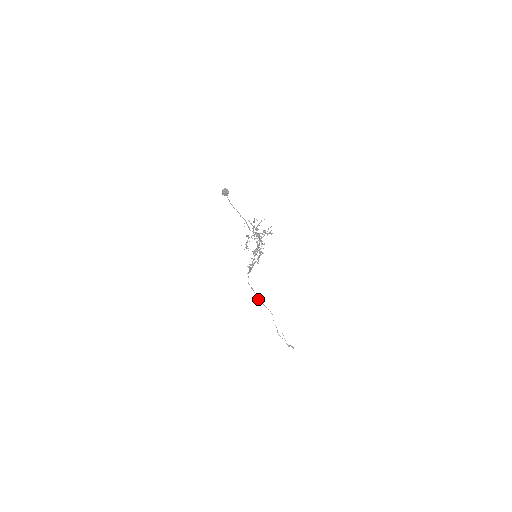
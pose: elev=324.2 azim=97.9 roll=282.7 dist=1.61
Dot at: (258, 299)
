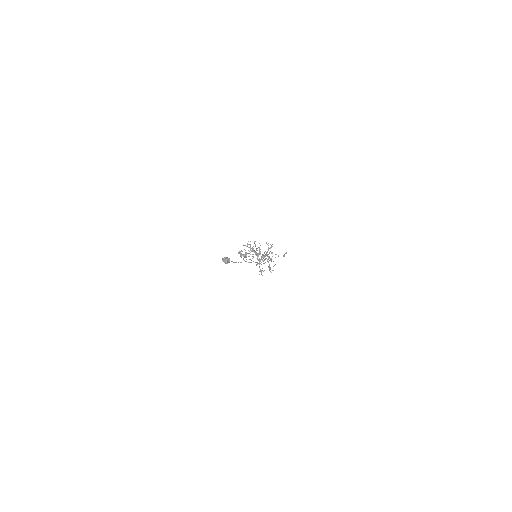
Dot at: (252, 258)
